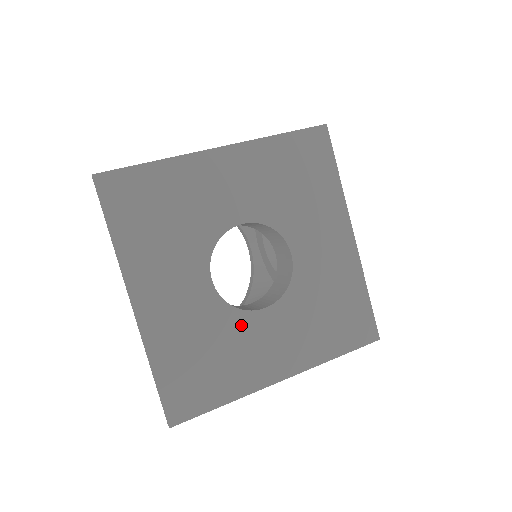
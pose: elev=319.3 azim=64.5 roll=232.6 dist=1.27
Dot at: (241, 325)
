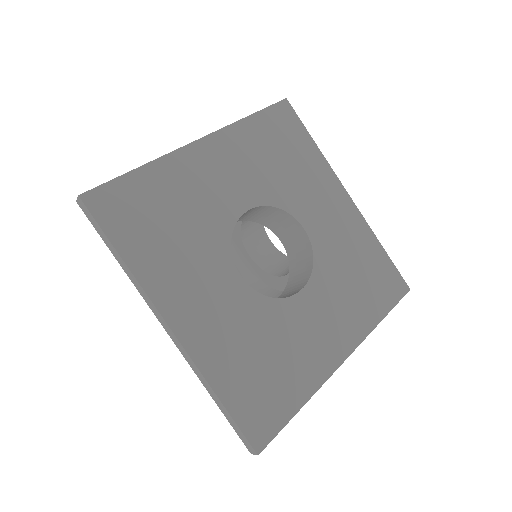
Dot at: (286, 315)
